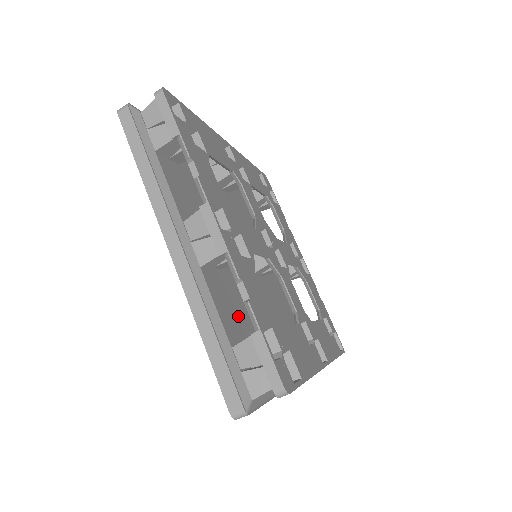
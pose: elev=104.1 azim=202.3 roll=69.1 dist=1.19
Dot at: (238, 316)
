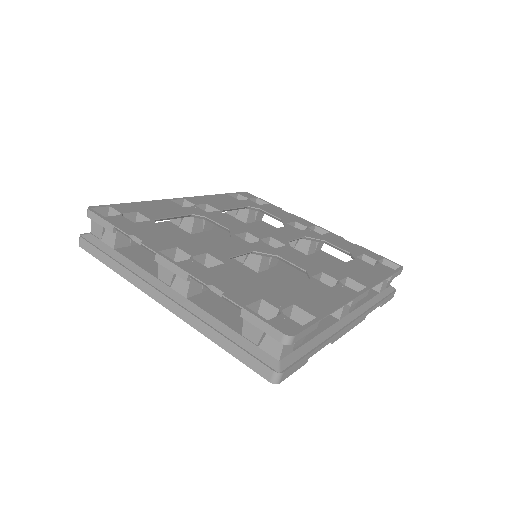
Dot at: occluded
